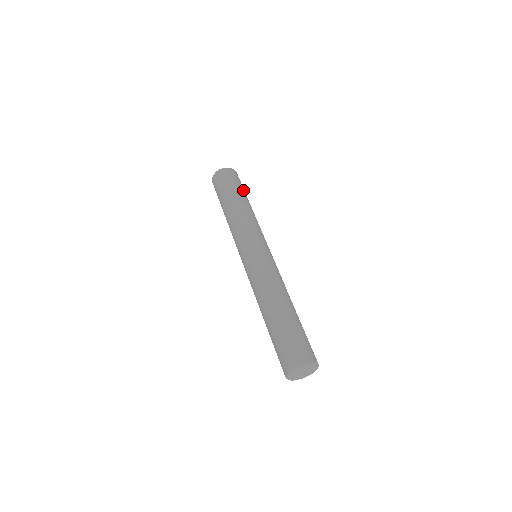
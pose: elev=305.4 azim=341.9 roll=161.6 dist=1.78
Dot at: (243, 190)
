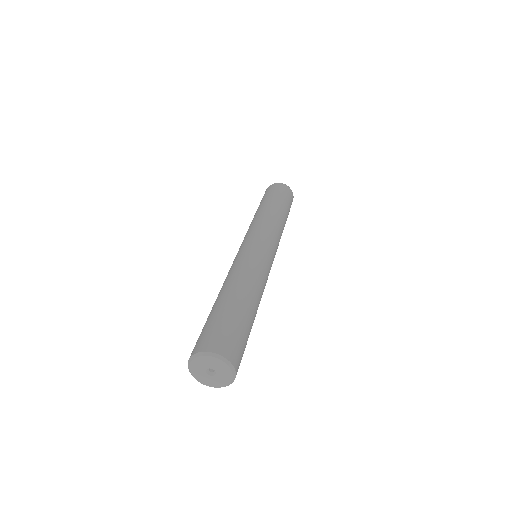
Dot at: (287, 205)
